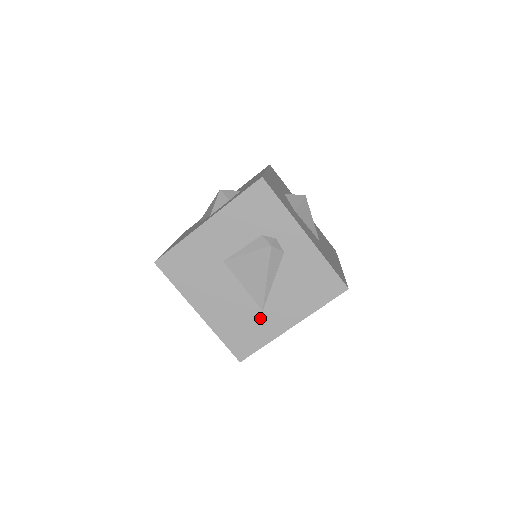
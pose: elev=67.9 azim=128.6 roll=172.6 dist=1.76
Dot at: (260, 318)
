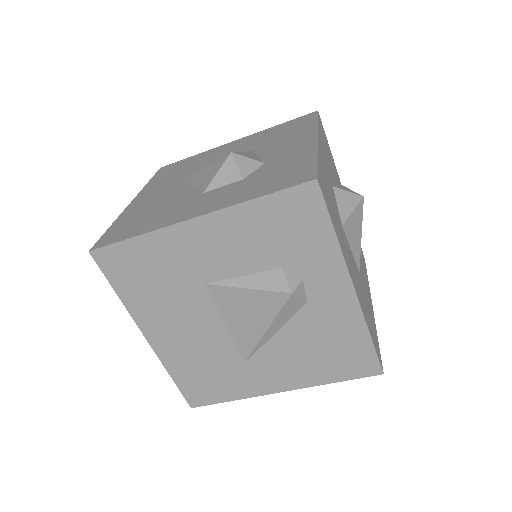
Dot at: (238, 369)
